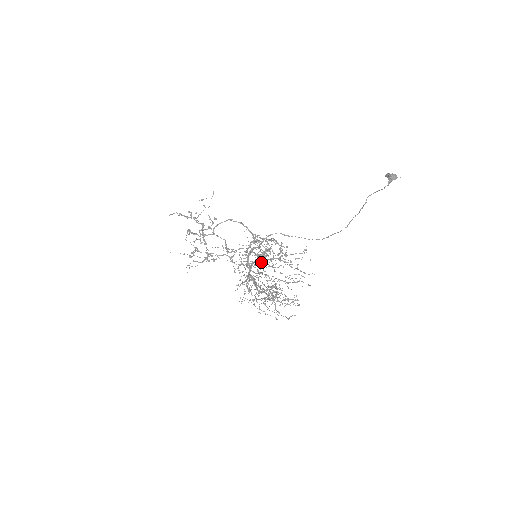
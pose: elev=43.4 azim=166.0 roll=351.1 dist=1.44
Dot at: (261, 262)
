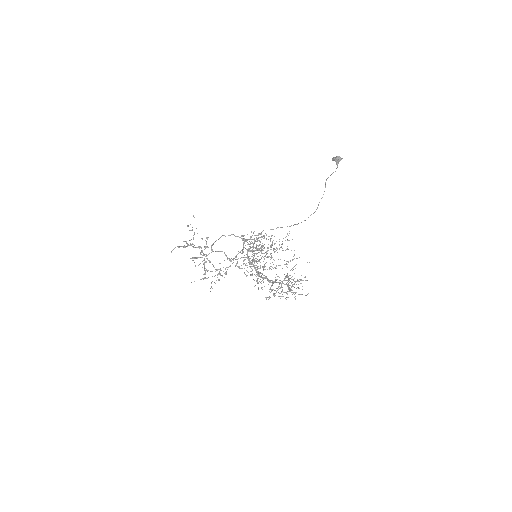
Dot at: (261, 258)
